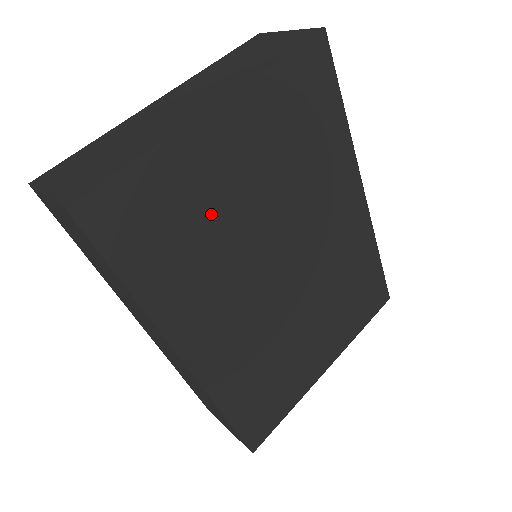
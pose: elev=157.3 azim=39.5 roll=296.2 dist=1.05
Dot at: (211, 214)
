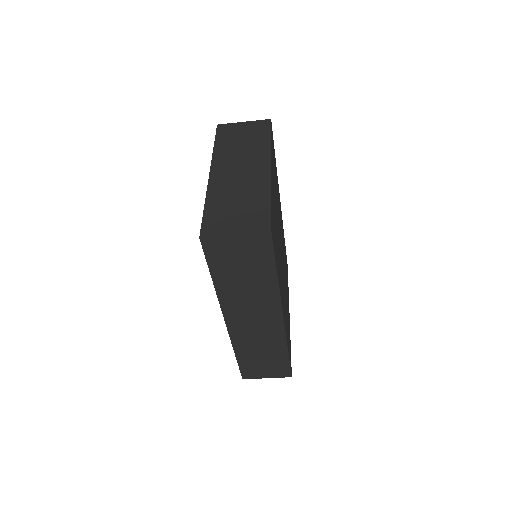
Dot at: (276, 226)
